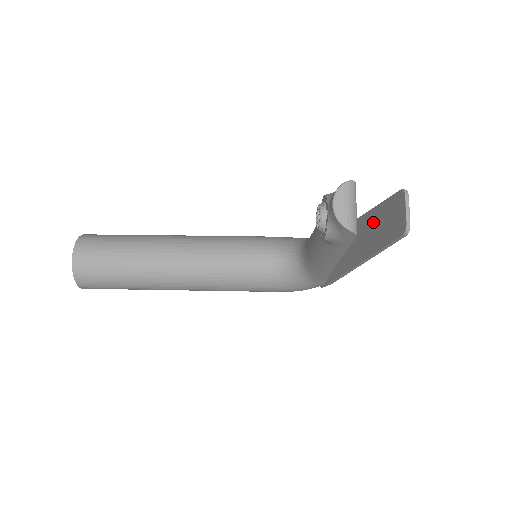
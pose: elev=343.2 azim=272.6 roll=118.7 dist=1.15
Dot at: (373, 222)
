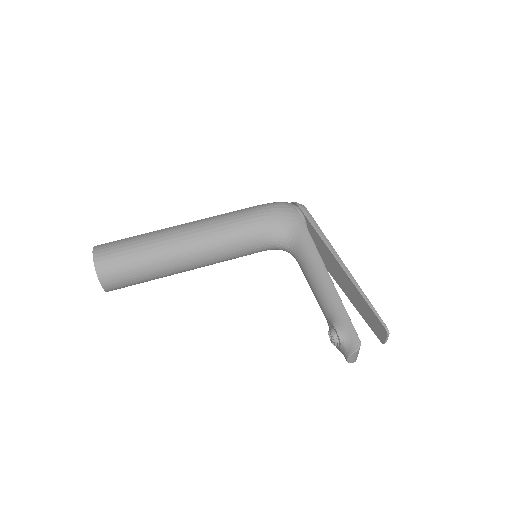
Dot at: (359, 299)
